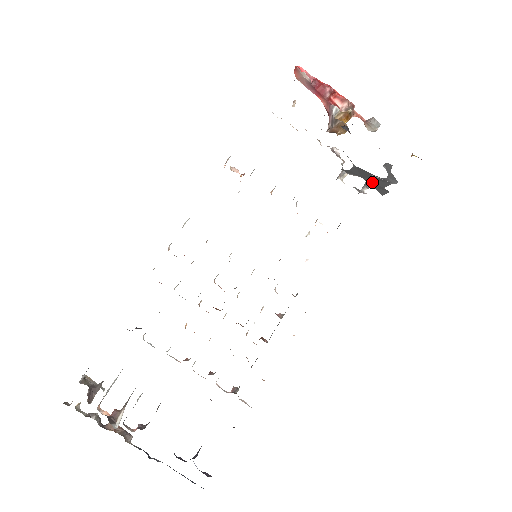
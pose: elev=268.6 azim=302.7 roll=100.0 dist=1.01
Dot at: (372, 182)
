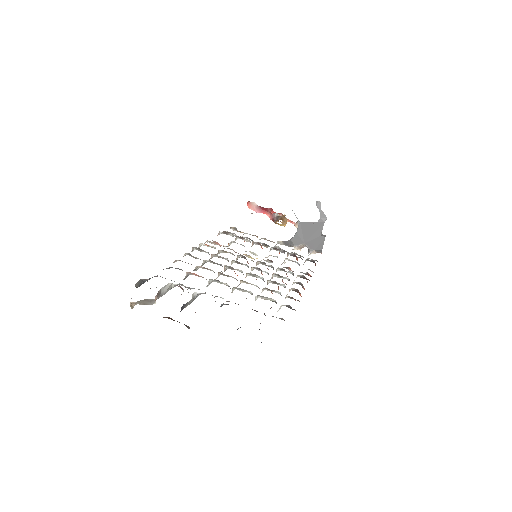
Dot at: (312, 239)
